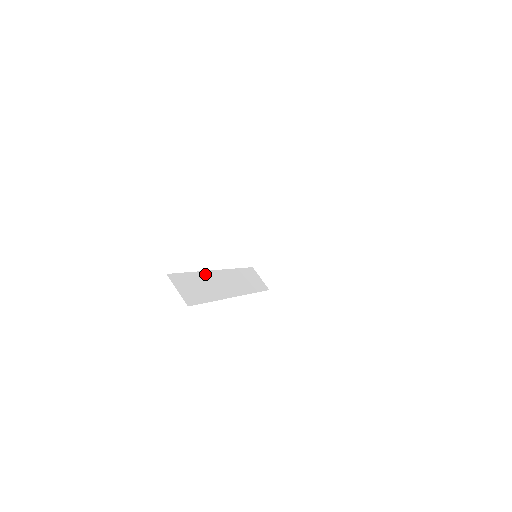
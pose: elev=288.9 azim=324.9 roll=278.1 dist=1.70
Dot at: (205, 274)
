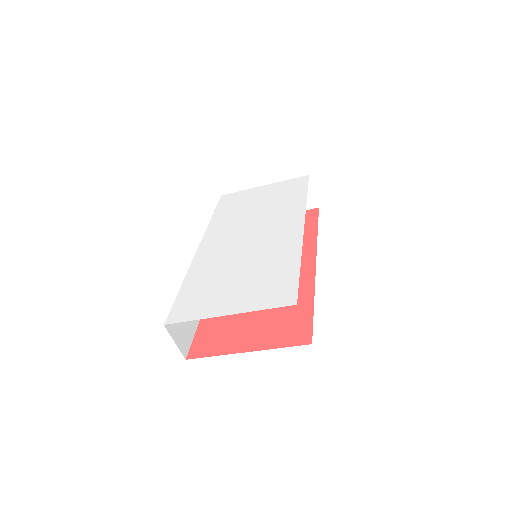
Dot at: occluded
